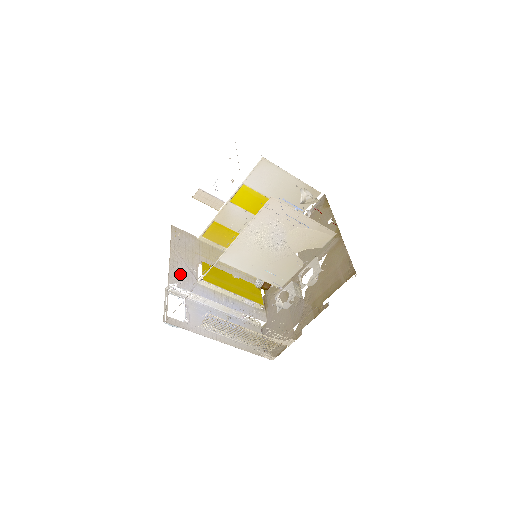
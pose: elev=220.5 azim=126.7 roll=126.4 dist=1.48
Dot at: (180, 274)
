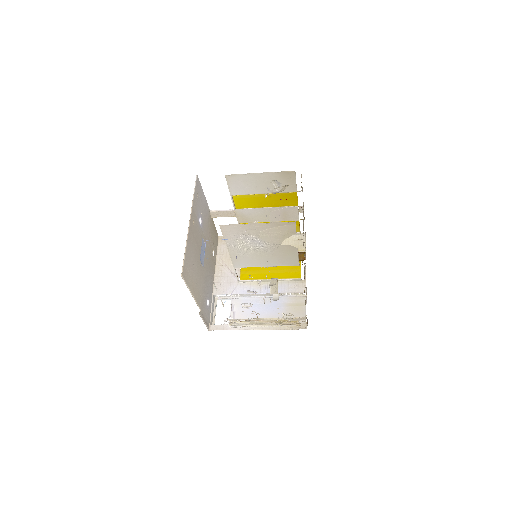
Dot at: (223, 282)
